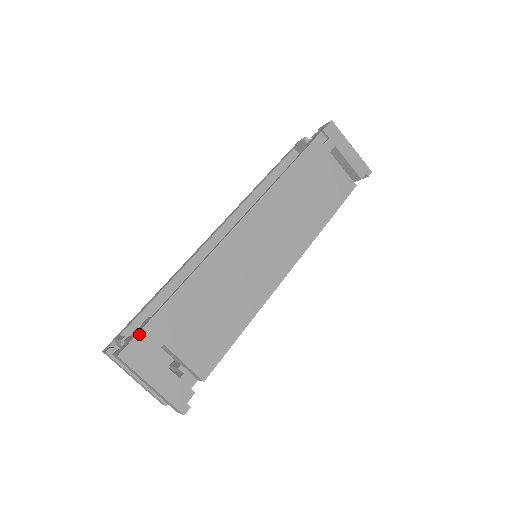
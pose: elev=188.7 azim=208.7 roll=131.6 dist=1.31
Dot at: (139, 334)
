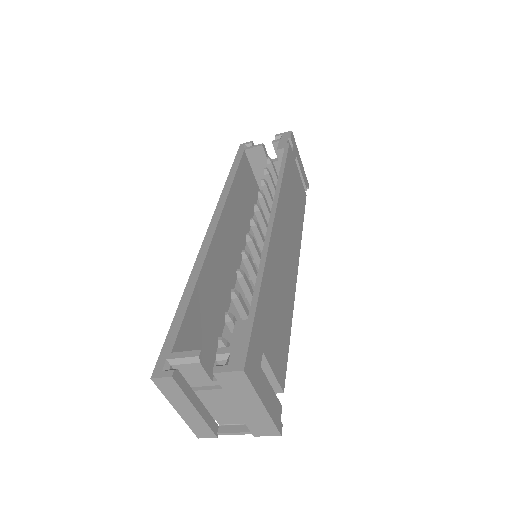
Dot at: (250, 341)
